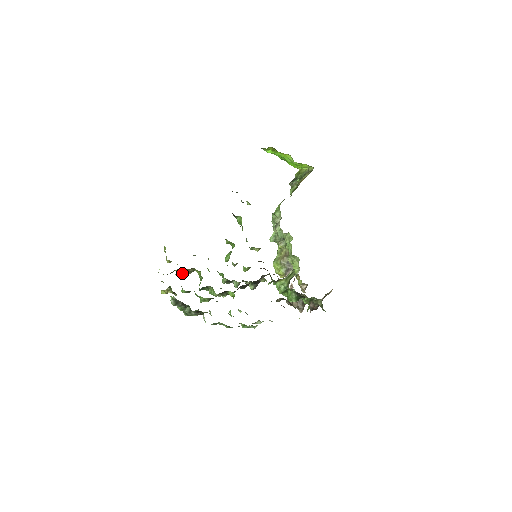
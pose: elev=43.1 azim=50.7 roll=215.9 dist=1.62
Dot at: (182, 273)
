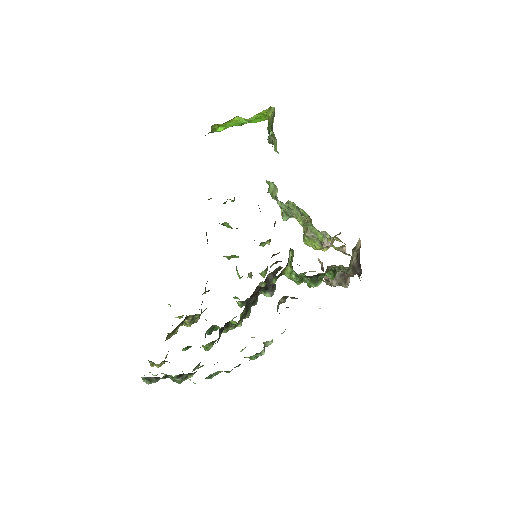
Dot at: (187, 325)
